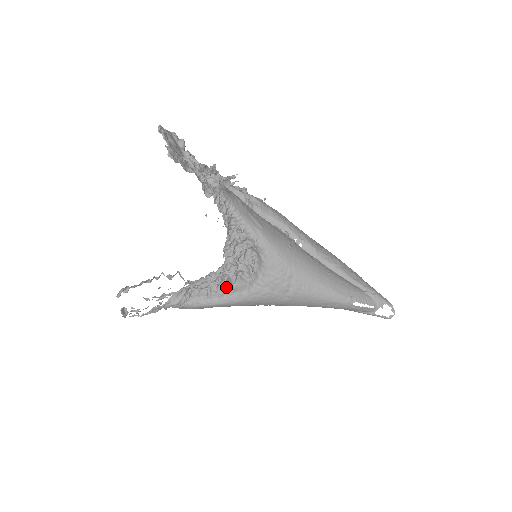
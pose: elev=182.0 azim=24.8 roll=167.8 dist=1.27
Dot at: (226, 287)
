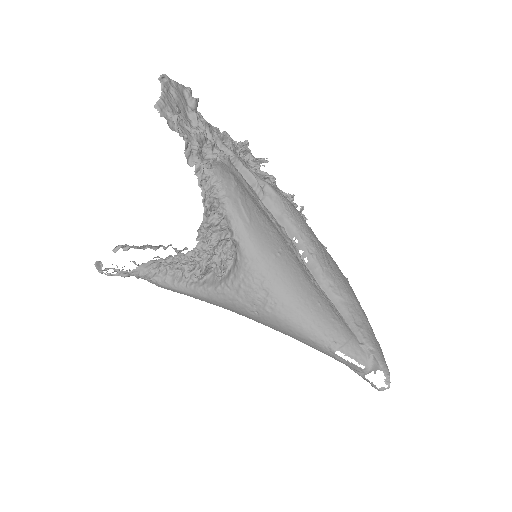
Dot at: (199, 276)
